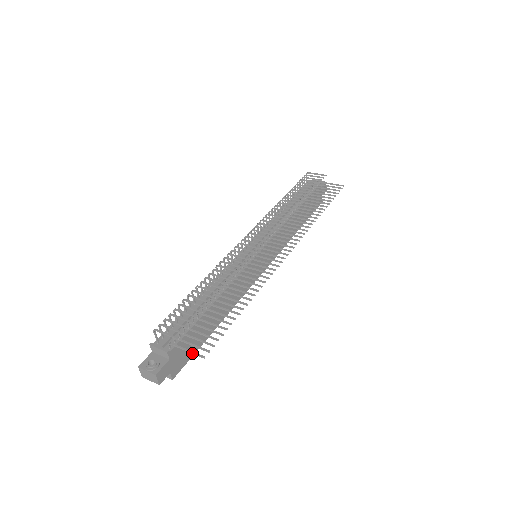
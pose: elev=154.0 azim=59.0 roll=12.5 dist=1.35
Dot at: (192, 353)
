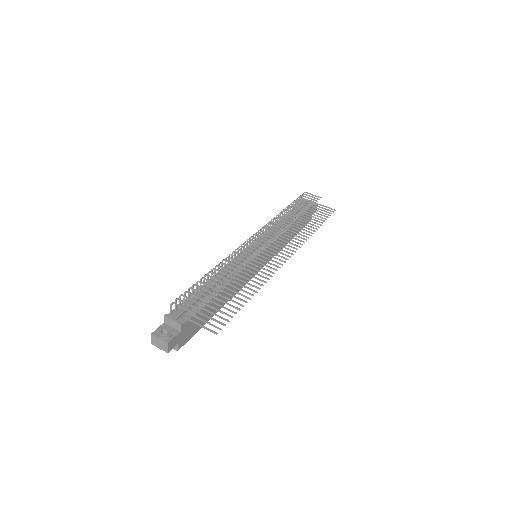
Dot at: (205, 328)
